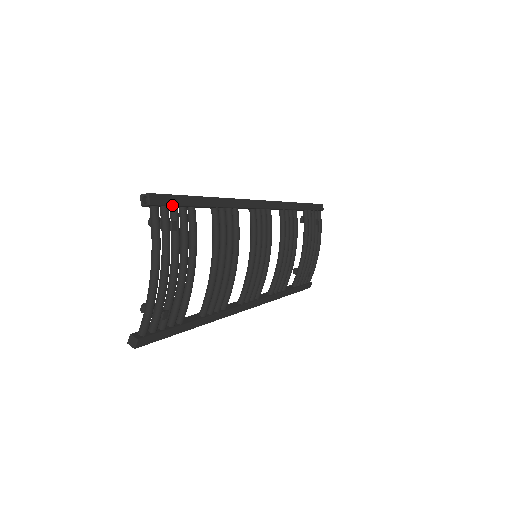
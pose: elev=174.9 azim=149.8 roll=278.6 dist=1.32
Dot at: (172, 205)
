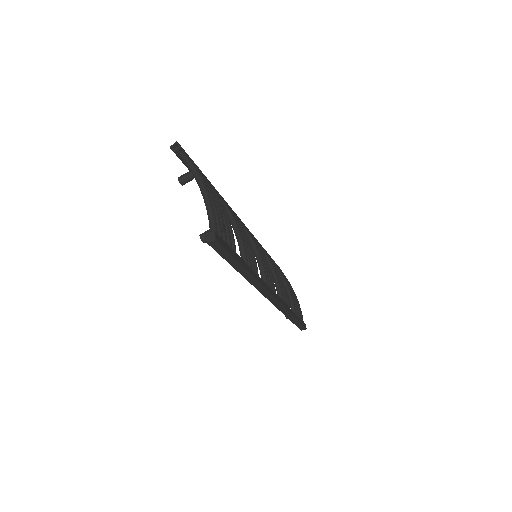
Dot at: (192, 160)
